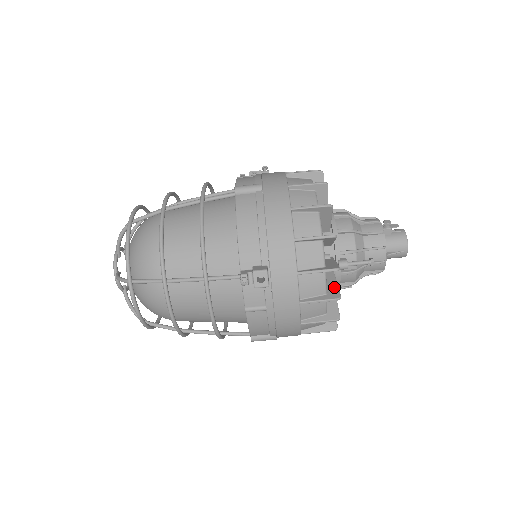
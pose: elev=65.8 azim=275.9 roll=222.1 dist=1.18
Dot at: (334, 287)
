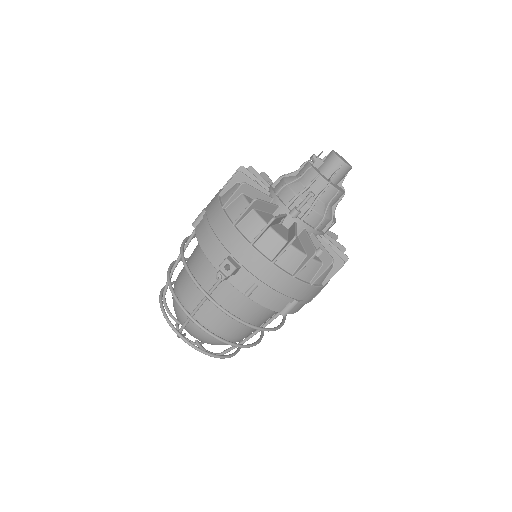
Dot at: (292, 233)
